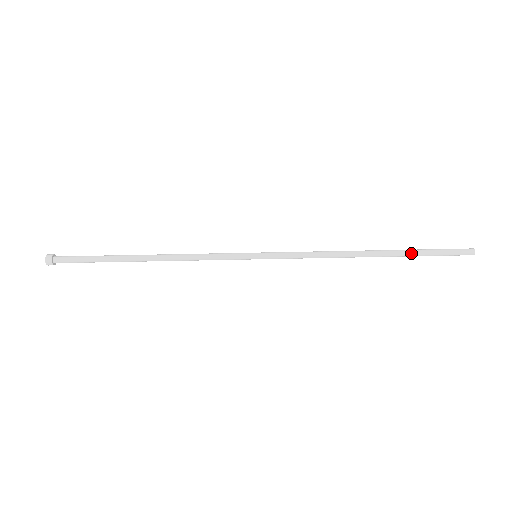
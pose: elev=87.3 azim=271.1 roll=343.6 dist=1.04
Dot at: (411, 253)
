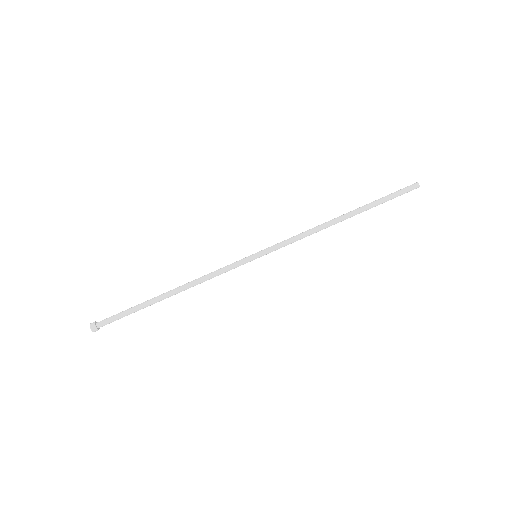
Dot at: (372, 203)
